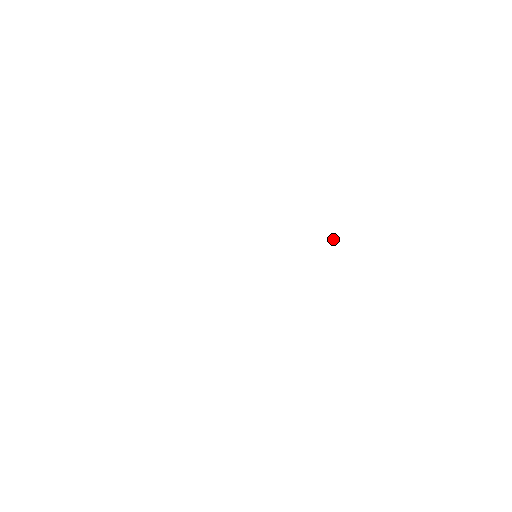
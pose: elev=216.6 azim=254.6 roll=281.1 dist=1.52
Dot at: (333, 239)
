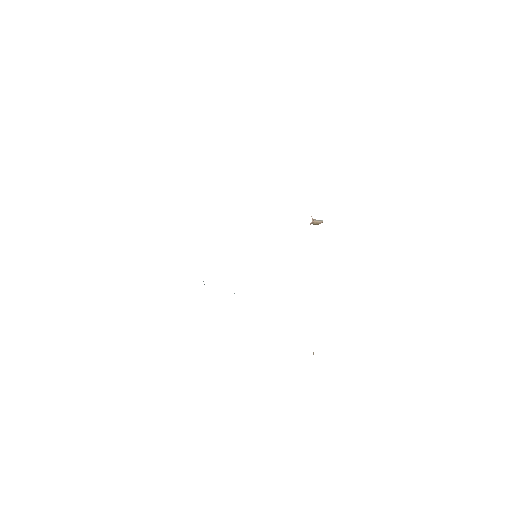
Dot at: (318, 224)
